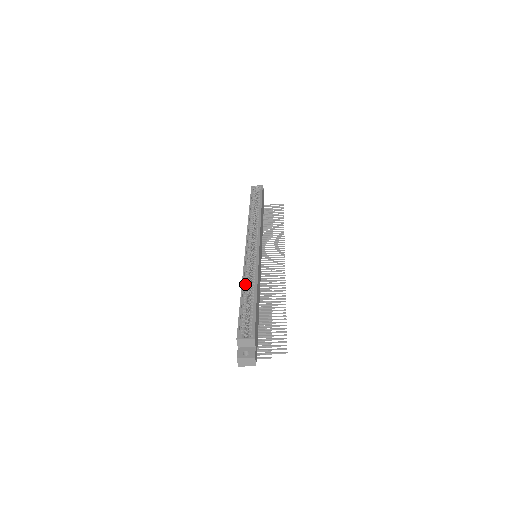
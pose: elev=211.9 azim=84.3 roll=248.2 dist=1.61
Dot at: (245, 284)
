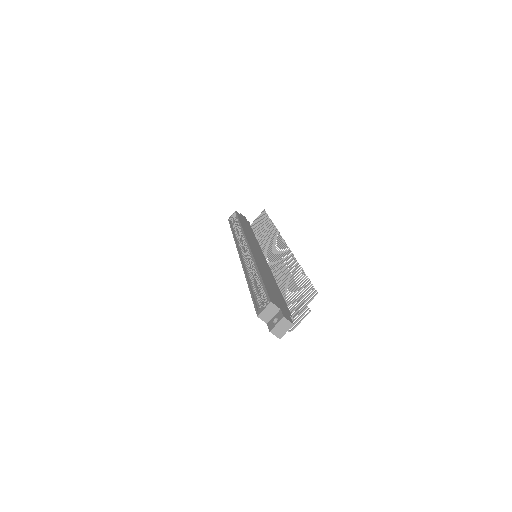
Dot at: (250, 277)
